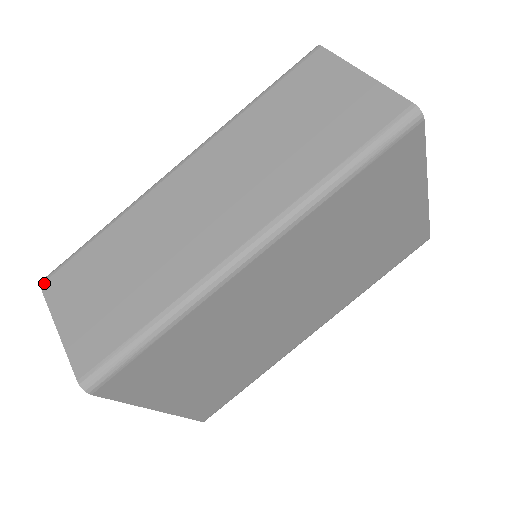
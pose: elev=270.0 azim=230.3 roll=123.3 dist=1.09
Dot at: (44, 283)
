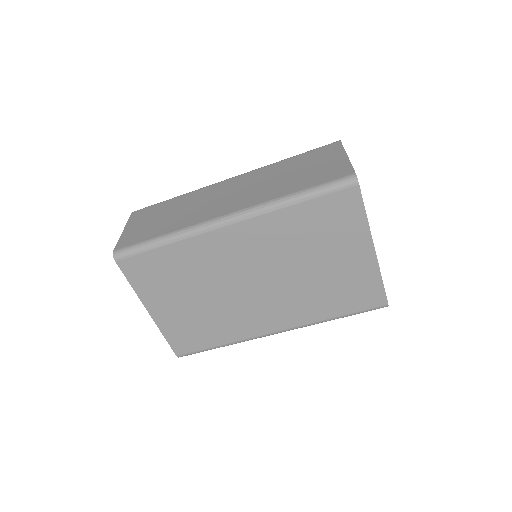
Dot at: (134, 212)
